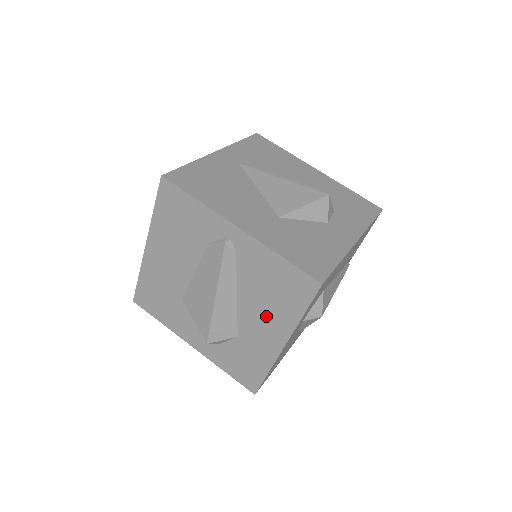
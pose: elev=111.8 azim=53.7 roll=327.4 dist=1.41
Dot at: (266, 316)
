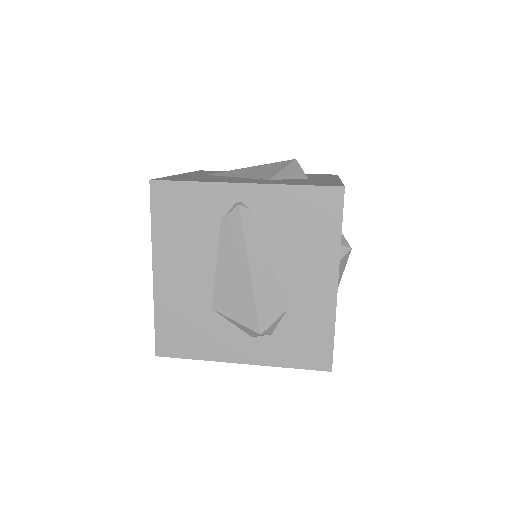
Dot at: (307, 262)
